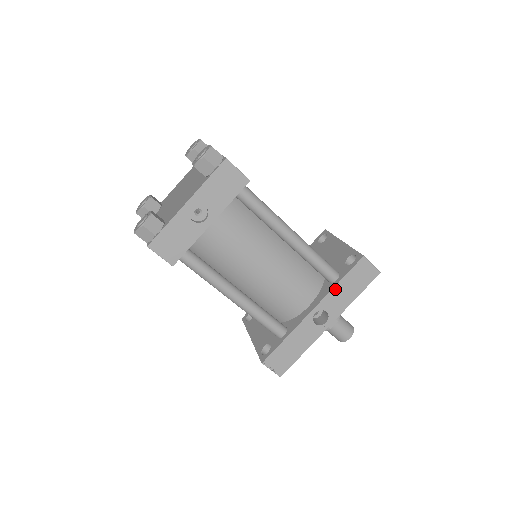
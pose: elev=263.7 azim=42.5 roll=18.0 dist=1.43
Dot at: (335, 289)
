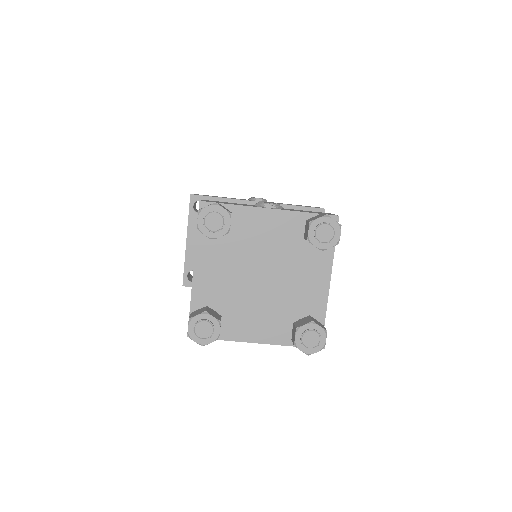
Dot at: occluded
